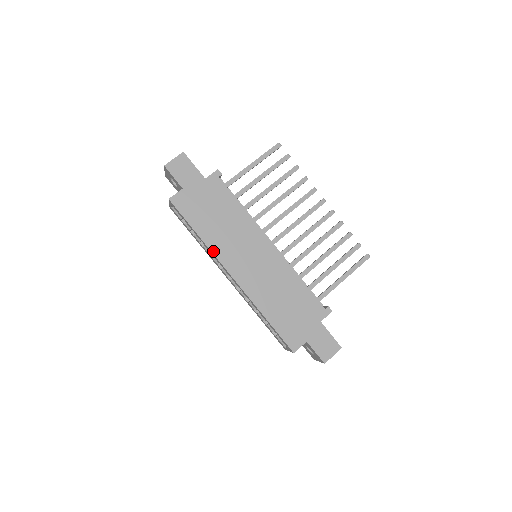
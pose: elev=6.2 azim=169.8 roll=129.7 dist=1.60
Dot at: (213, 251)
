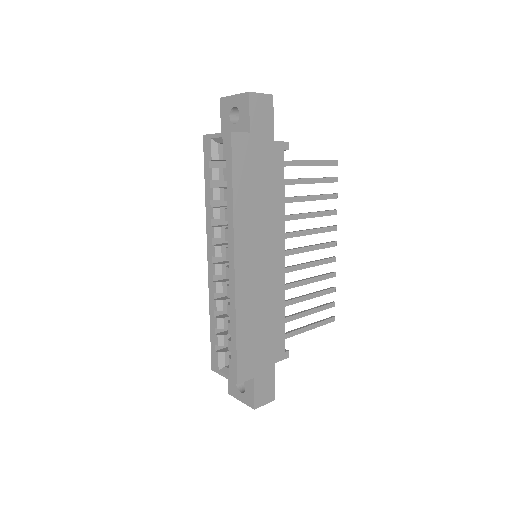
Dot at: (235, 224)
